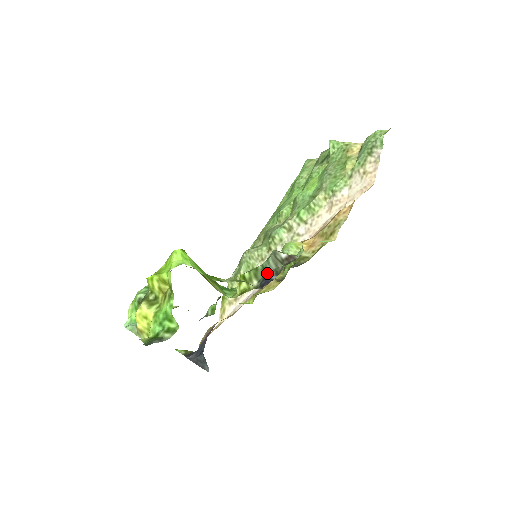
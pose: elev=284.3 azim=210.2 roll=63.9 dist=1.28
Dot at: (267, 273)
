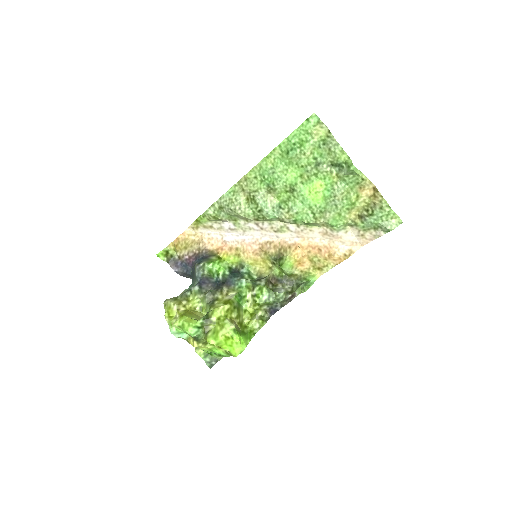
Dot at: (275, 305)
